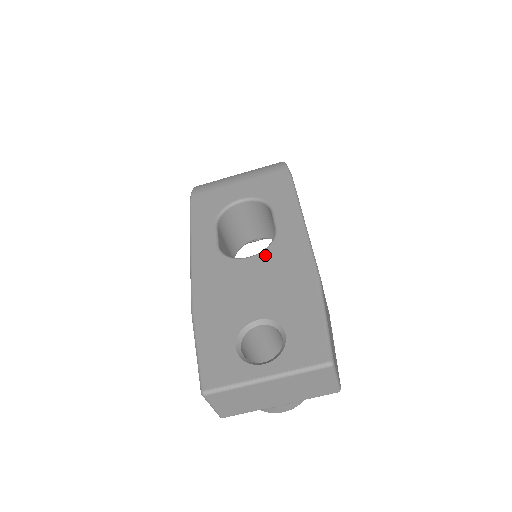
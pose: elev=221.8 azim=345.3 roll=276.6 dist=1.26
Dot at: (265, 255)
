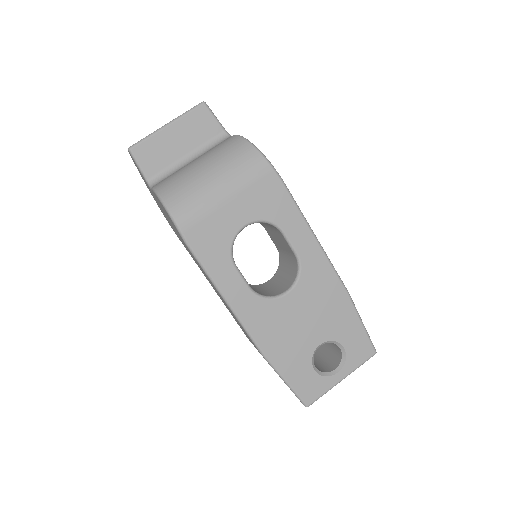
Dot at: (301, 287)
